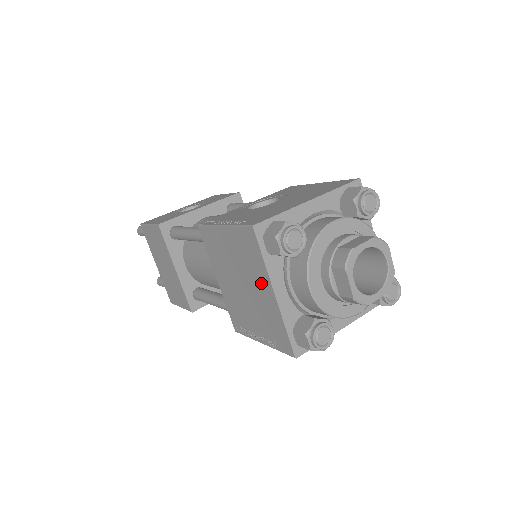
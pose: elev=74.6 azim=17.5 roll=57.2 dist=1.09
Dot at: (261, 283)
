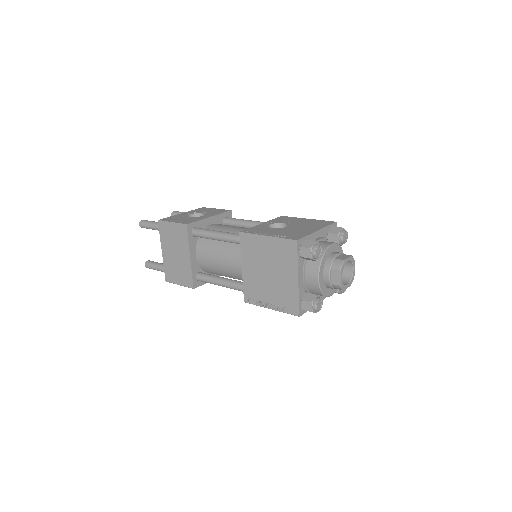
Dot at: (289, 272)
